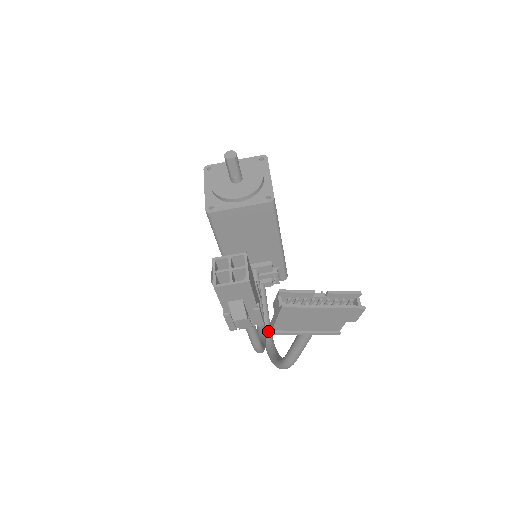
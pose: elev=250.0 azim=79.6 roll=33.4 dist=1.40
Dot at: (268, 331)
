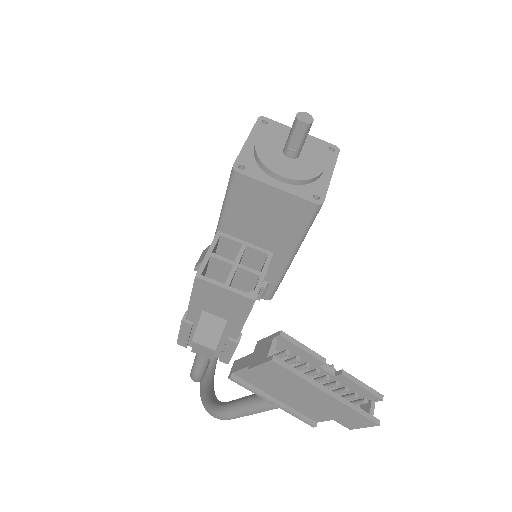
Dot at: occluded
